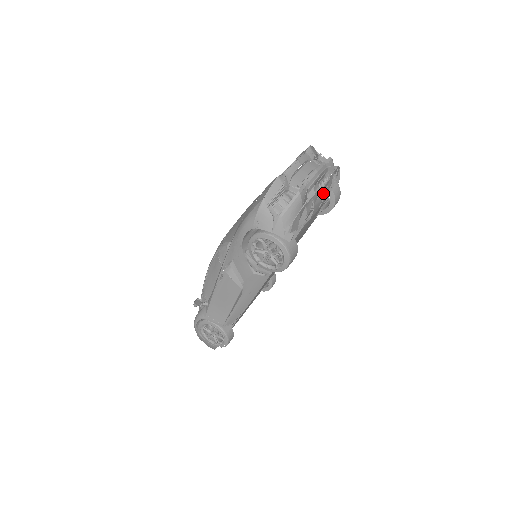
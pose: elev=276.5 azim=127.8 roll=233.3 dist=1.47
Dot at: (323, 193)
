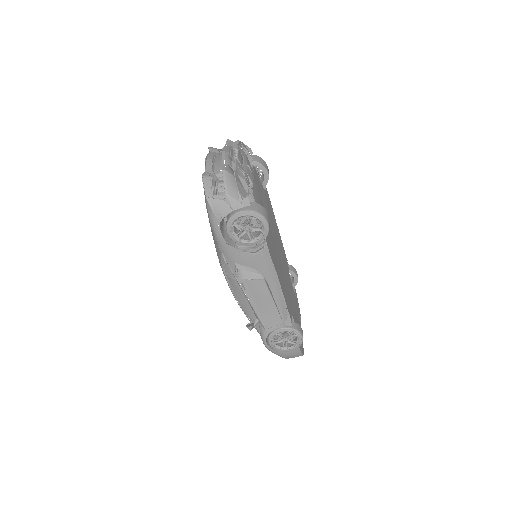
Dot at: (244, 161)
